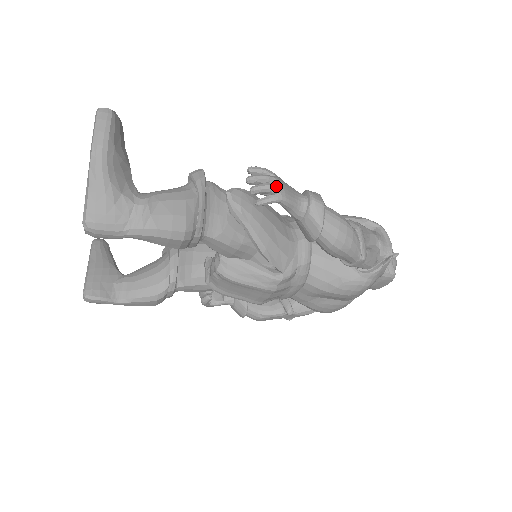
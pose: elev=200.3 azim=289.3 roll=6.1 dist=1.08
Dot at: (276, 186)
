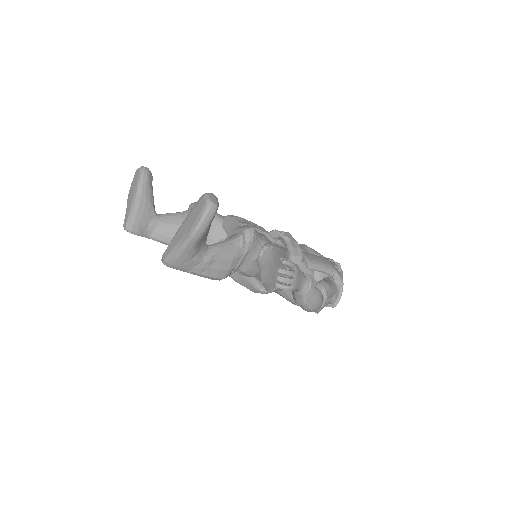
Dot at: (293, 282)
